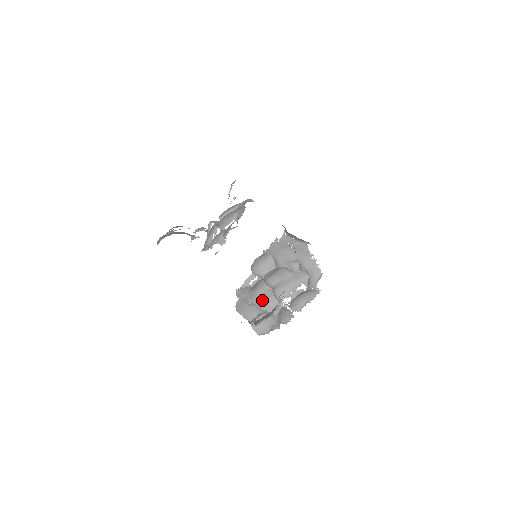
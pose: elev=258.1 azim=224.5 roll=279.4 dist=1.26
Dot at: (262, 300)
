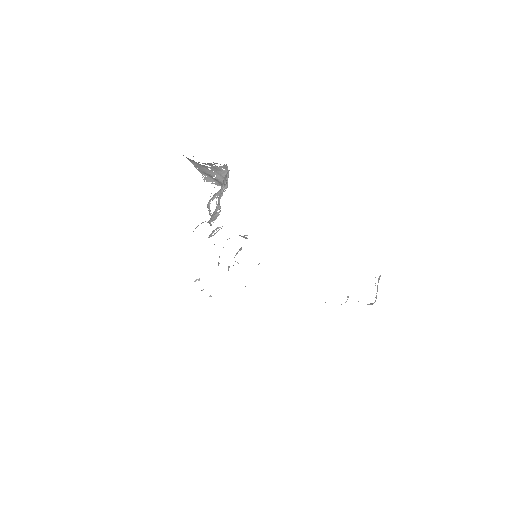
Dot at: occluded
